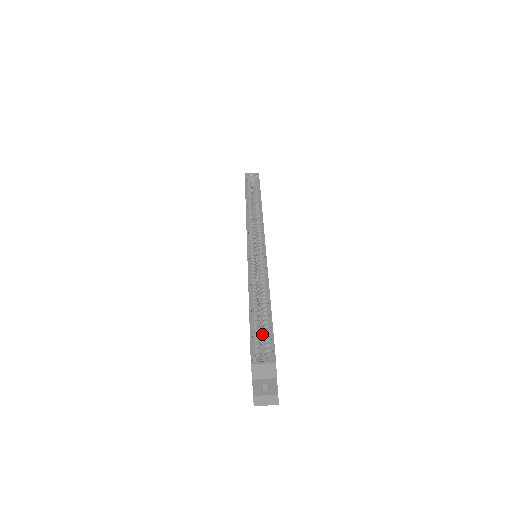
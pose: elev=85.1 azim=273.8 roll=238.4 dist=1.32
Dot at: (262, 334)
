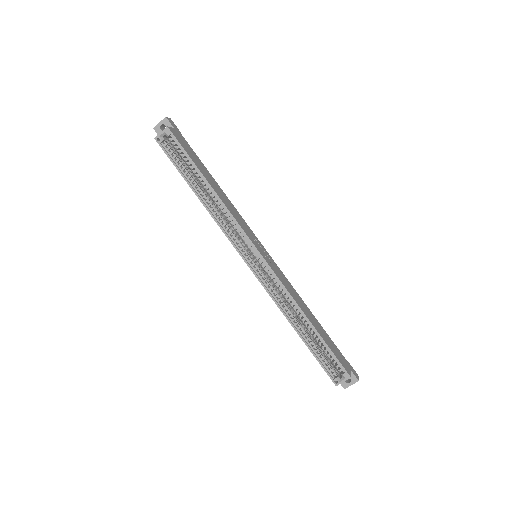
Dot at: occluded
